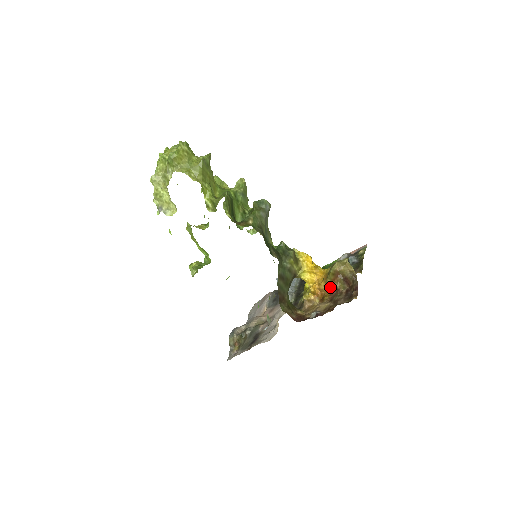
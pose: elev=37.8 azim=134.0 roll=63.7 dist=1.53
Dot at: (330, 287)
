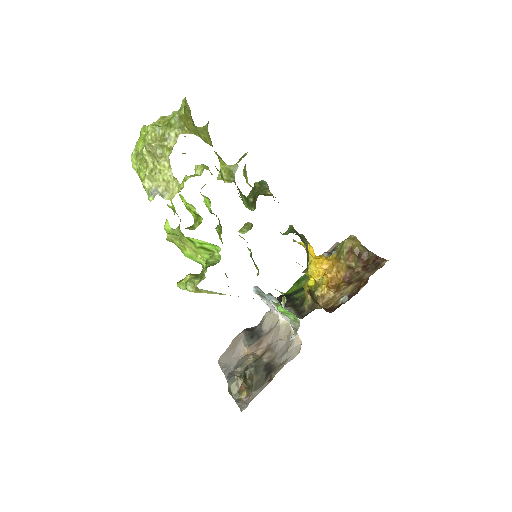
Dot at: (342, 271)
